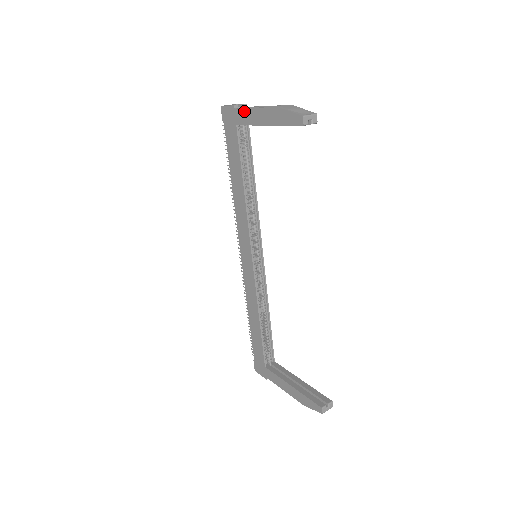
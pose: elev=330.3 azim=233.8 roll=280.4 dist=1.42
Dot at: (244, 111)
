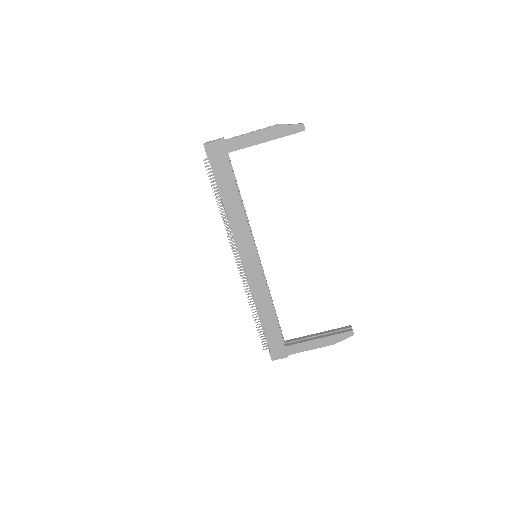
Dot at: (237, 139)
